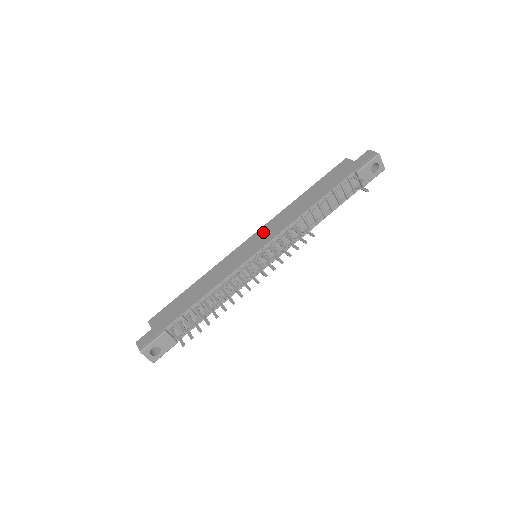
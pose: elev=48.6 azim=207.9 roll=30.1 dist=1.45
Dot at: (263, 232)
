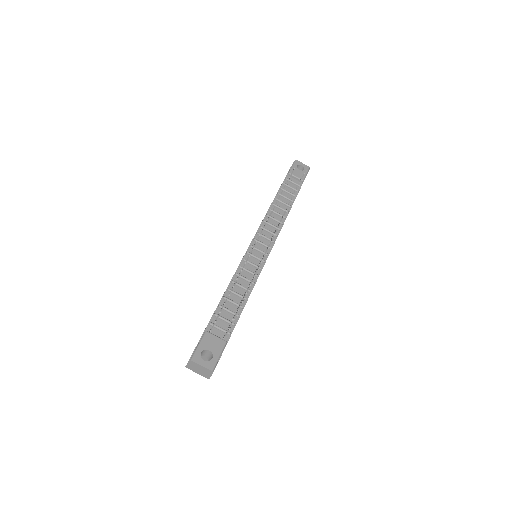
Dot at: occluded
